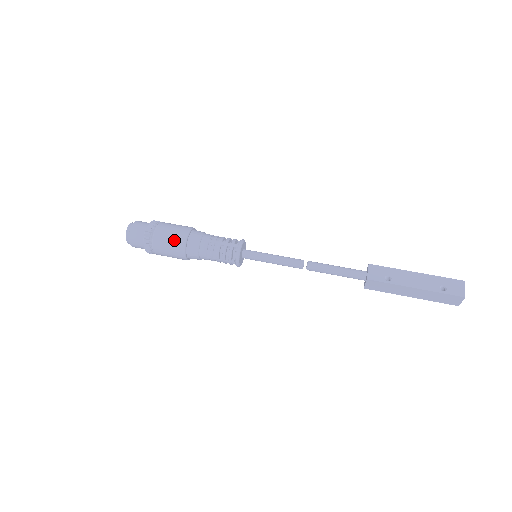
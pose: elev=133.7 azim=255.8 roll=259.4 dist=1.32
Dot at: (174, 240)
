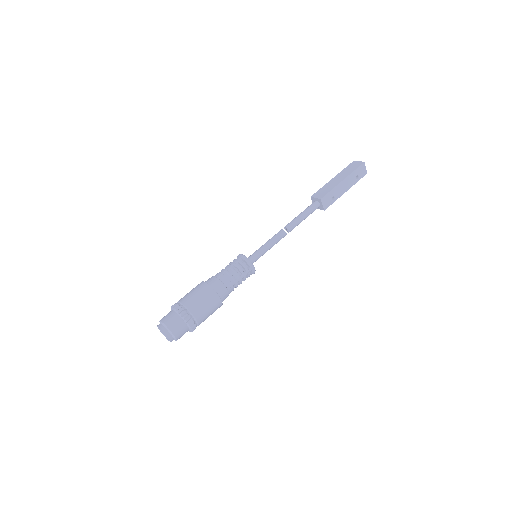
Dot at: (214, 311)
